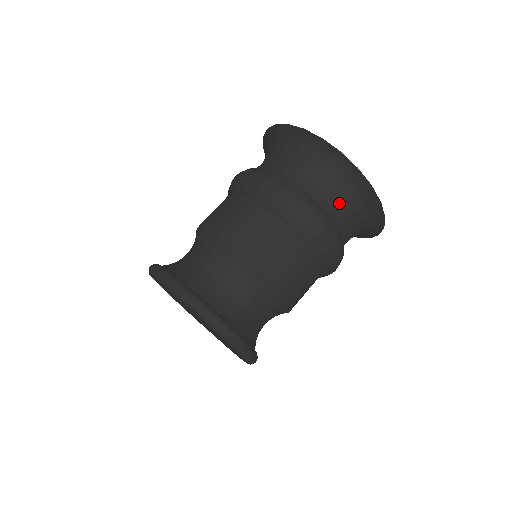
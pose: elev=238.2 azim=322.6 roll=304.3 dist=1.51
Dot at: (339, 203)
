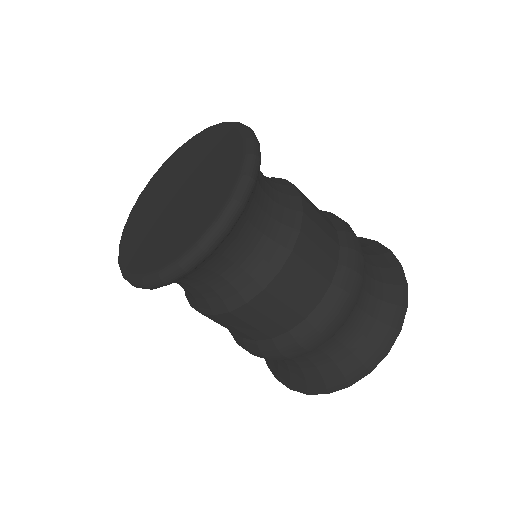
Dot at: (370, 292)
